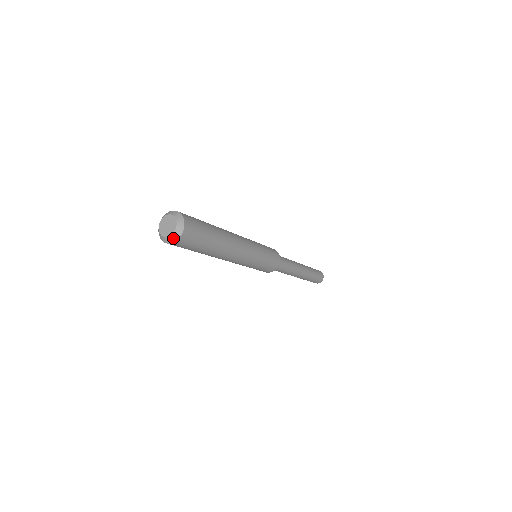
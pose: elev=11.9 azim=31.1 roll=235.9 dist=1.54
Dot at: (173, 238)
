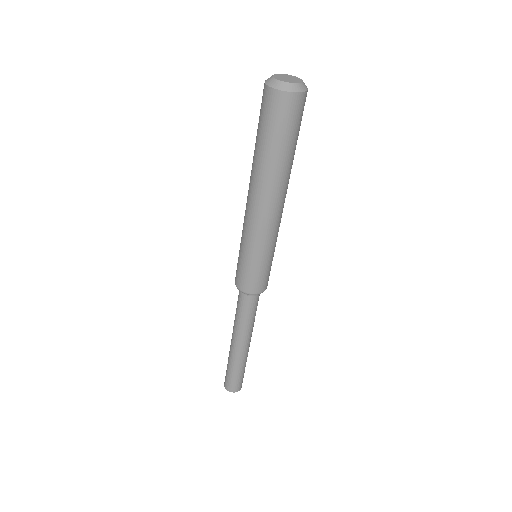
Dot at: (298, 87)
